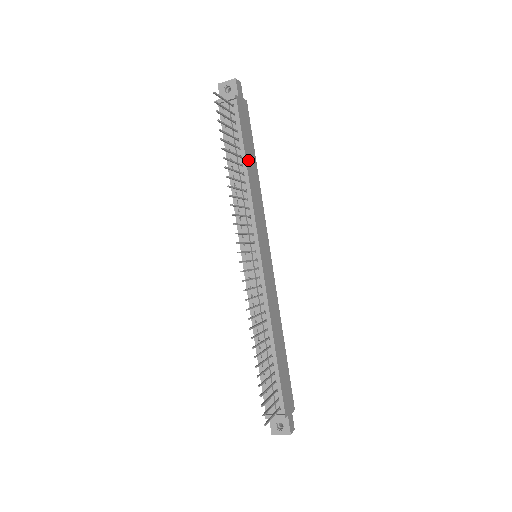
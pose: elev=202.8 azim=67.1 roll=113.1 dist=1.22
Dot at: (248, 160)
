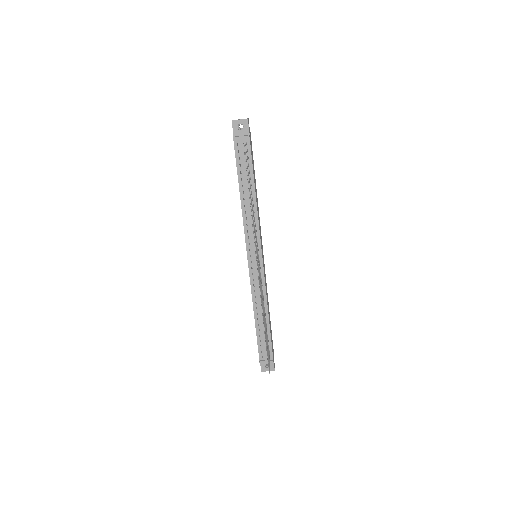
Dot at: (255, 186)
